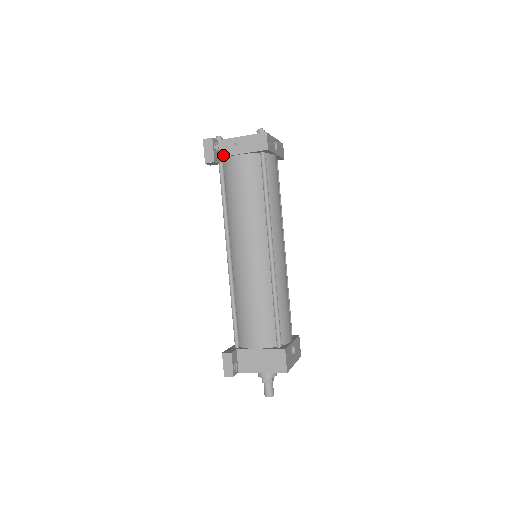
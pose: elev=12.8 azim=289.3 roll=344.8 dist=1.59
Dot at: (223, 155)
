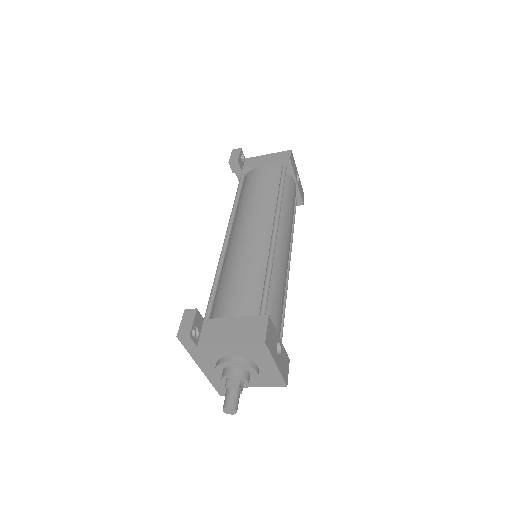
Dot at: (247, 166)
